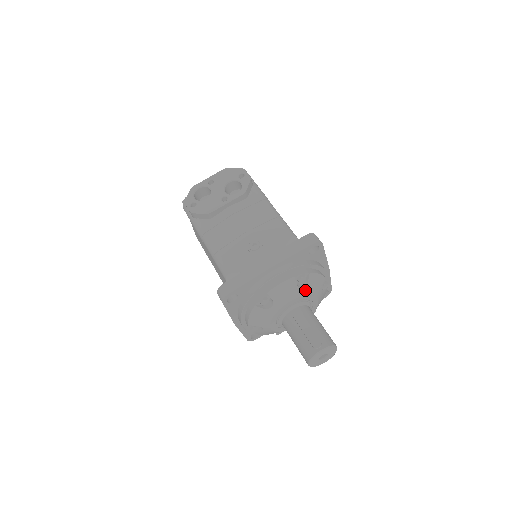
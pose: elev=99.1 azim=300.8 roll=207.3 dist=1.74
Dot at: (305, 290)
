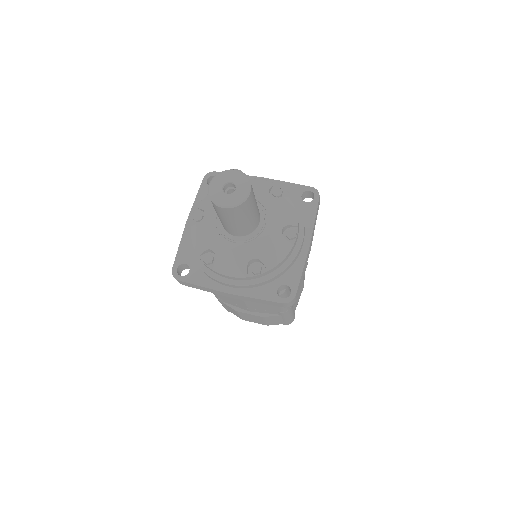
Dot at: (271, 198)
